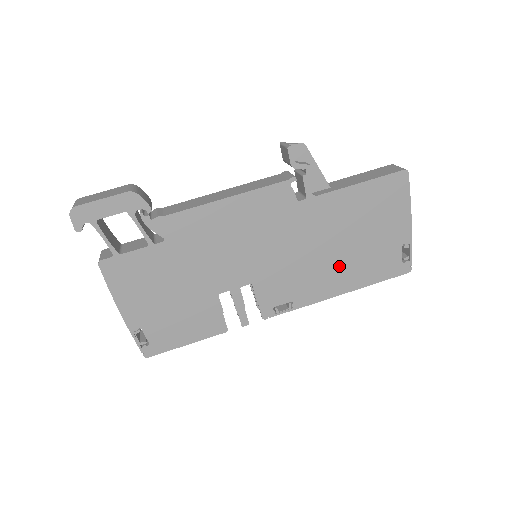
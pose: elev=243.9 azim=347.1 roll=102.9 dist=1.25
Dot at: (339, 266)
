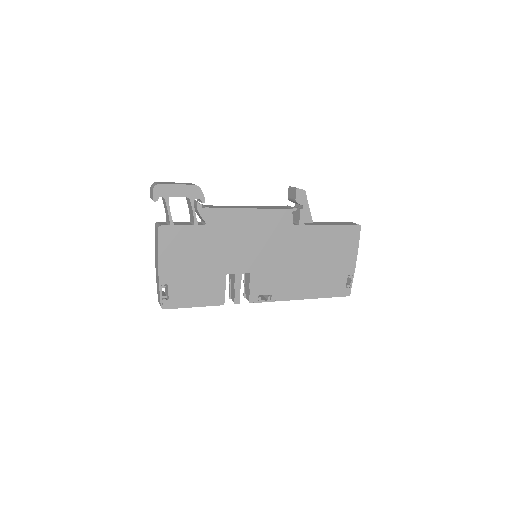
Dot at: (307, 278)
